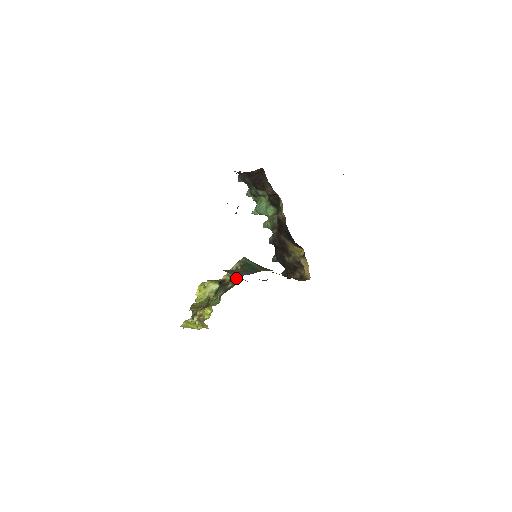
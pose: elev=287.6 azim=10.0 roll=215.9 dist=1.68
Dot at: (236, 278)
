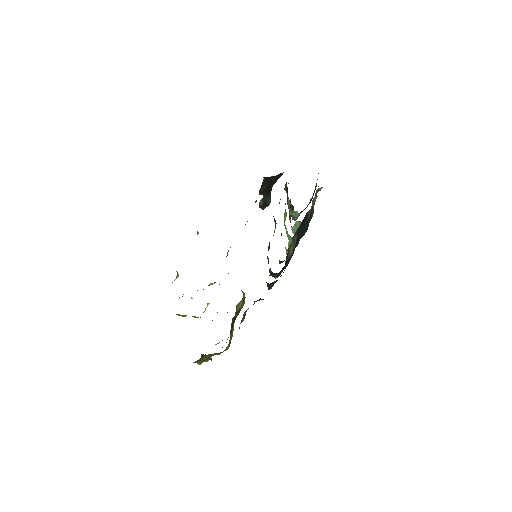
Dot at: occluded
